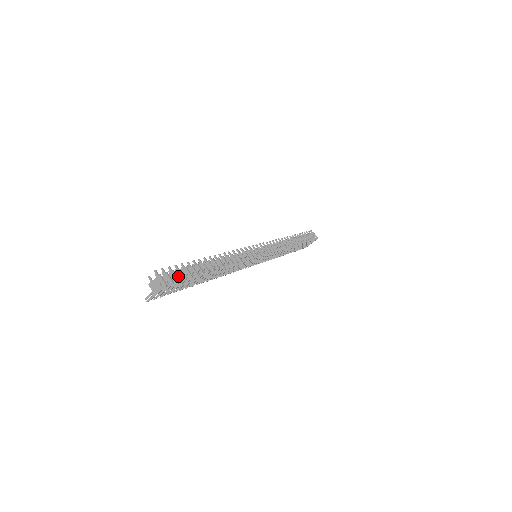
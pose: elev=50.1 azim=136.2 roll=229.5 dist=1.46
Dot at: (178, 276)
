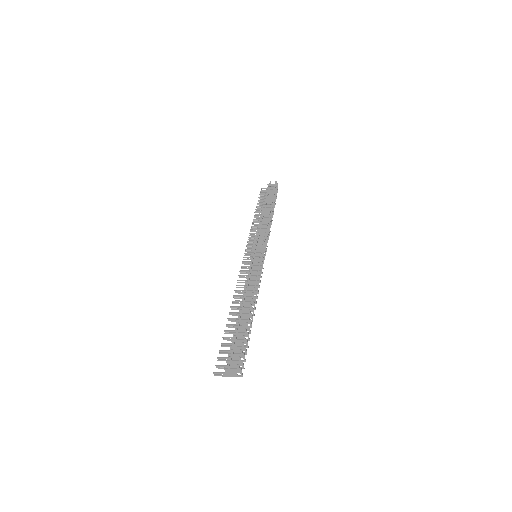
Dot at: occluded
